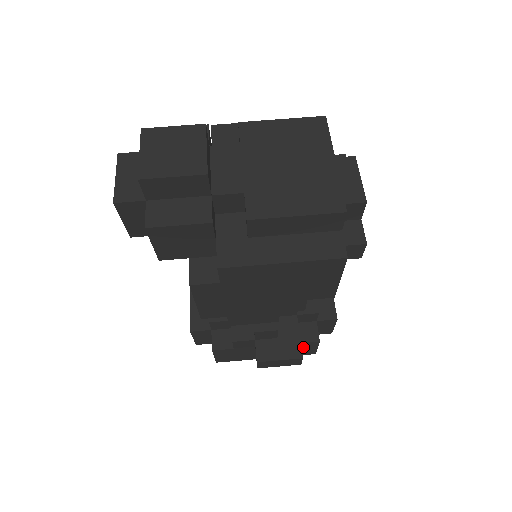
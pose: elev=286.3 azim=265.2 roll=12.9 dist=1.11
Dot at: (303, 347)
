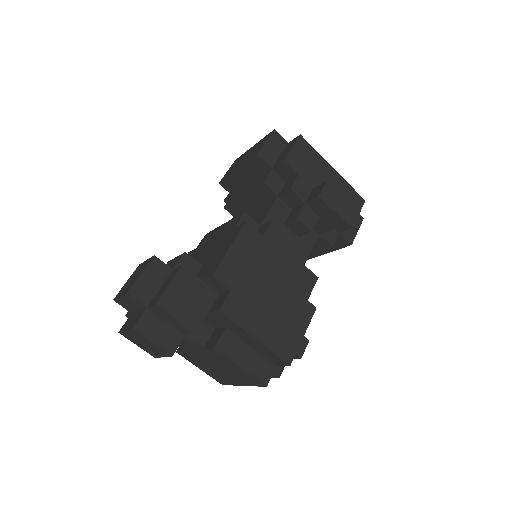
Dot at: occluded
